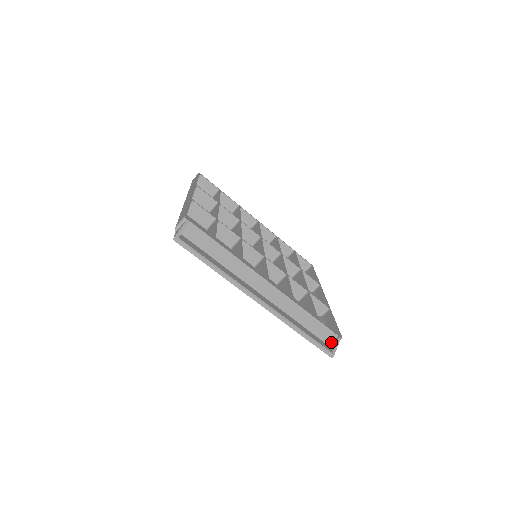
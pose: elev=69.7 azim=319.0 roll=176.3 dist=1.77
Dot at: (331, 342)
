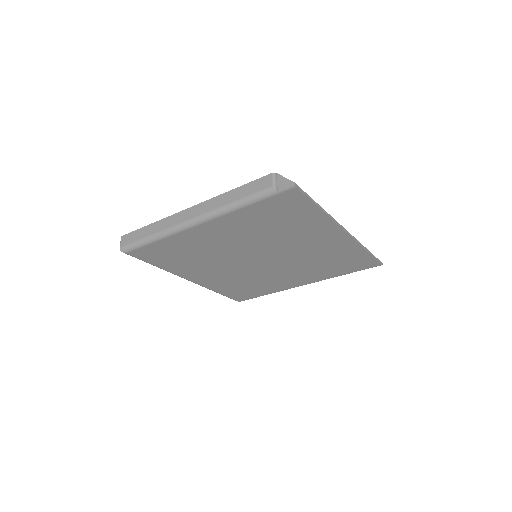
Dot at: occluded
